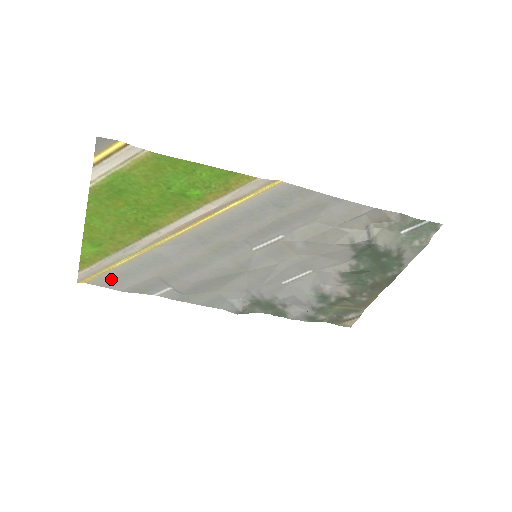
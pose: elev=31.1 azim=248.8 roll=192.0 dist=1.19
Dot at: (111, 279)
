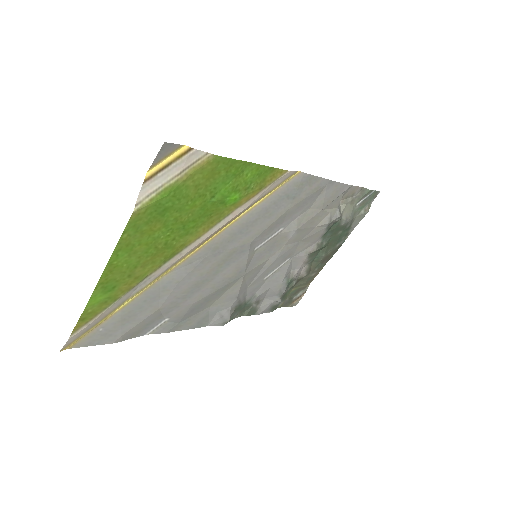
Dot at: (104, 332)
